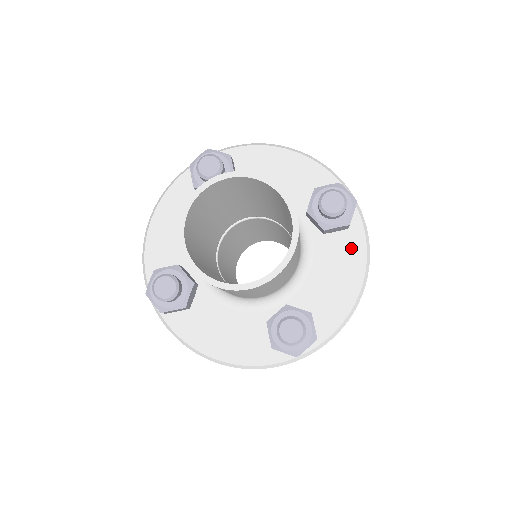
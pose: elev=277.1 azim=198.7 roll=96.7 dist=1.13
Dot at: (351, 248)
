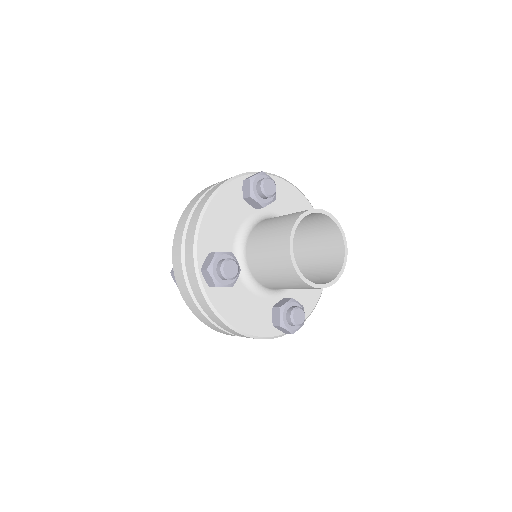
Dot at: occluded
